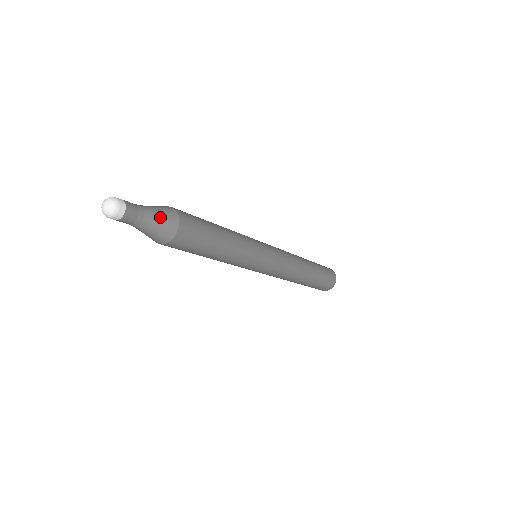
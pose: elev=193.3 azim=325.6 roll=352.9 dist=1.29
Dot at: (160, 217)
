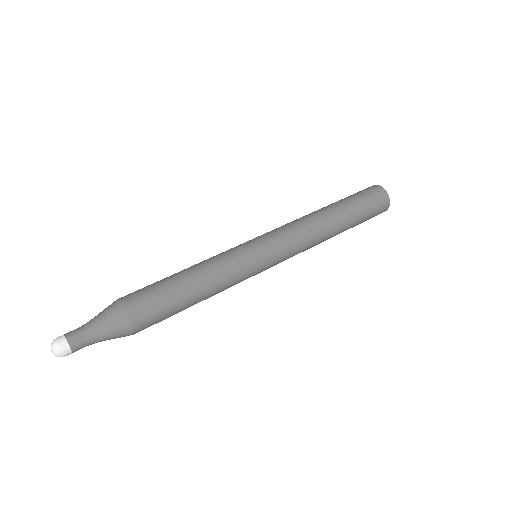
Dot at: (109, 331)
